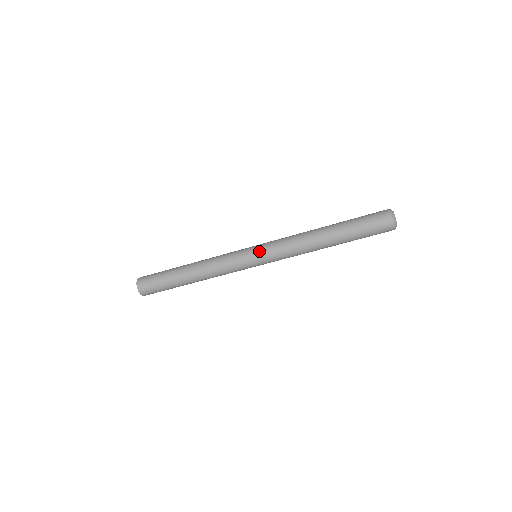
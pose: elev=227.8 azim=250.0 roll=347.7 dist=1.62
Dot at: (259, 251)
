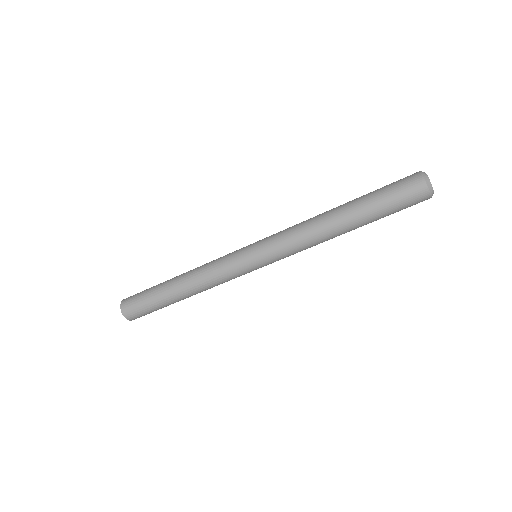
Dot at: (257, 249)
